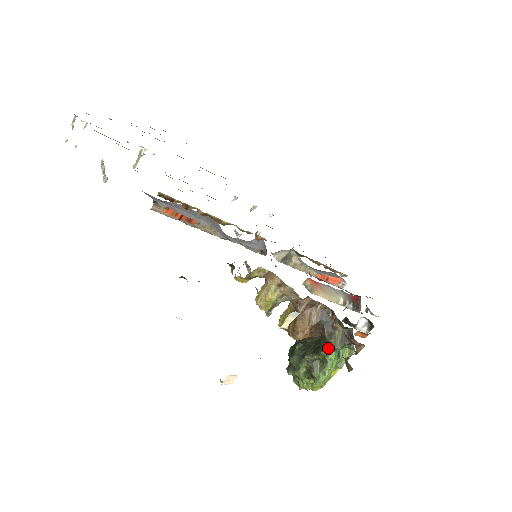
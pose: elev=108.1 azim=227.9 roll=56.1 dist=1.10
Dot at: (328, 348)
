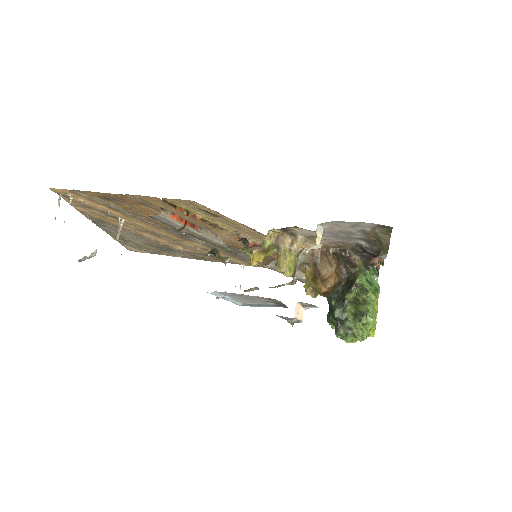
Dot at: (359, 275)
